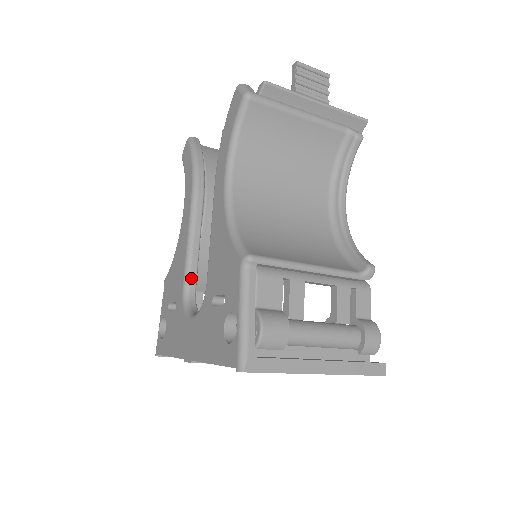
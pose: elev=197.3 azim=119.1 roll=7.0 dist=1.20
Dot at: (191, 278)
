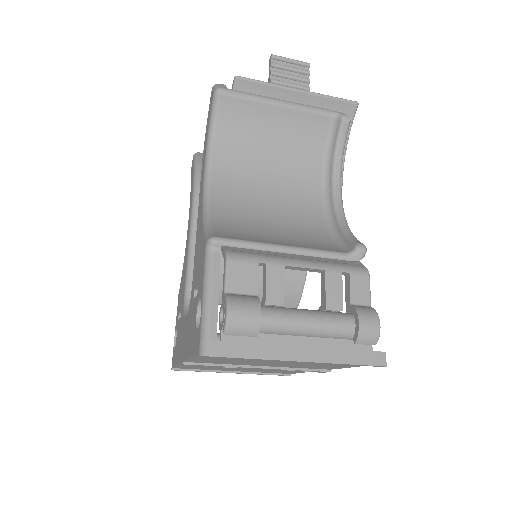
Dot at: (191, 283)
